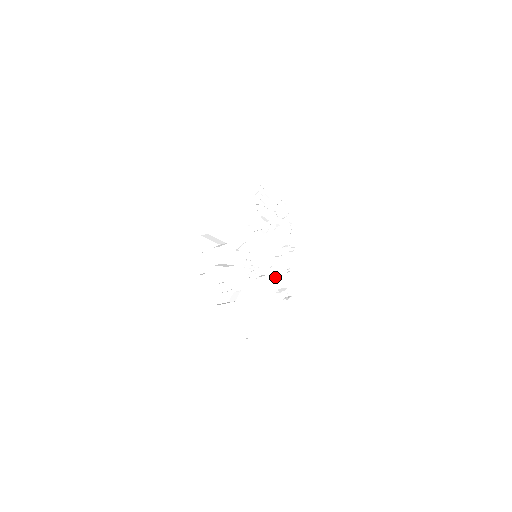
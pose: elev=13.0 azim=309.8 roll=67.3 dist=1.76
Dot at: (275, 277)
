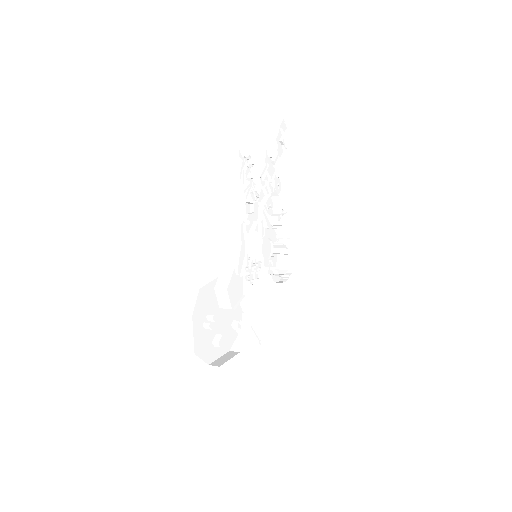
Dot at: (272, 253)
